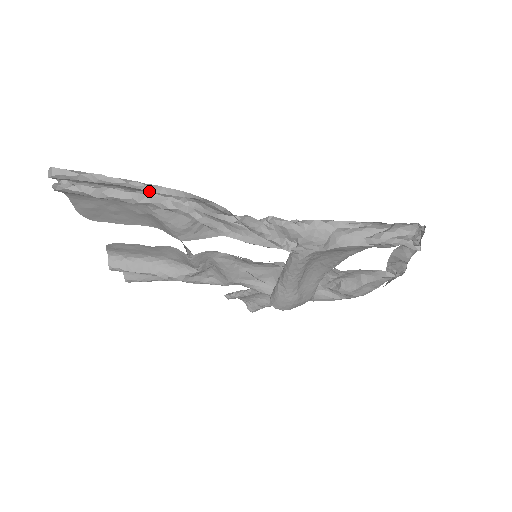
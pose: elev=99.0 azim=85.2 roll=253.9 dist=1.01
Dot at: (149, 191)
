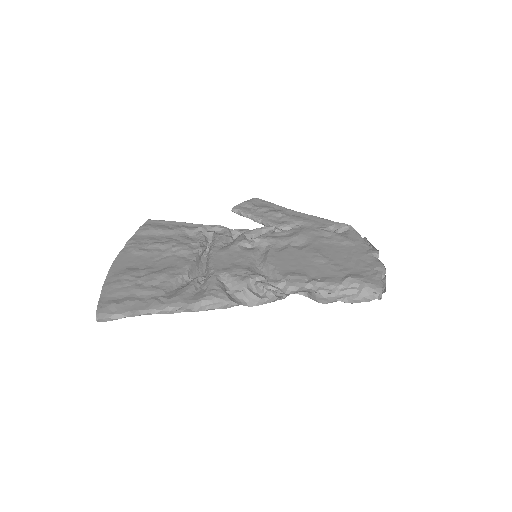
Dot at: (170, 301)
